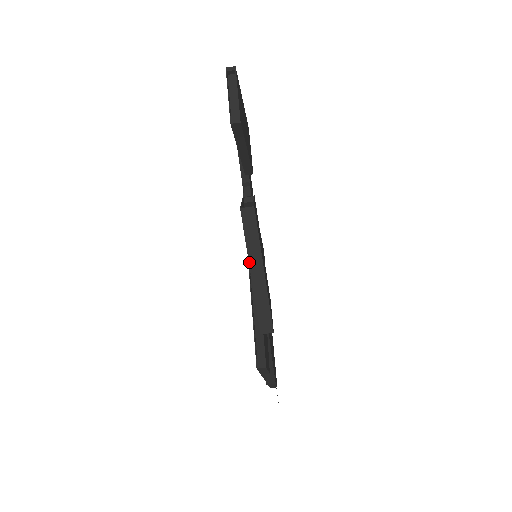
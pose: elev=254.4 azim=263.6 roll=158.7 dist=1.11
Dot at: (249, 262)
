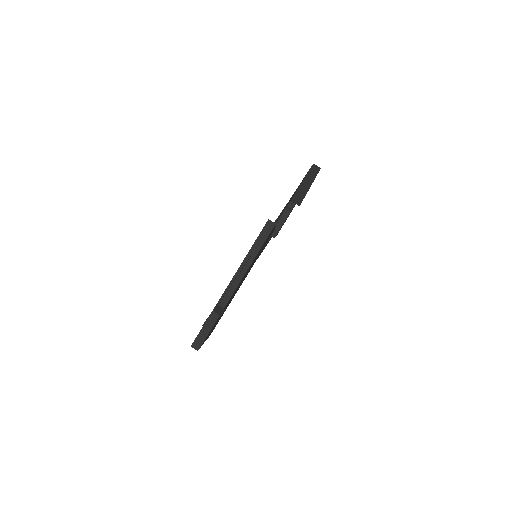
Dot at: (305, 177)
